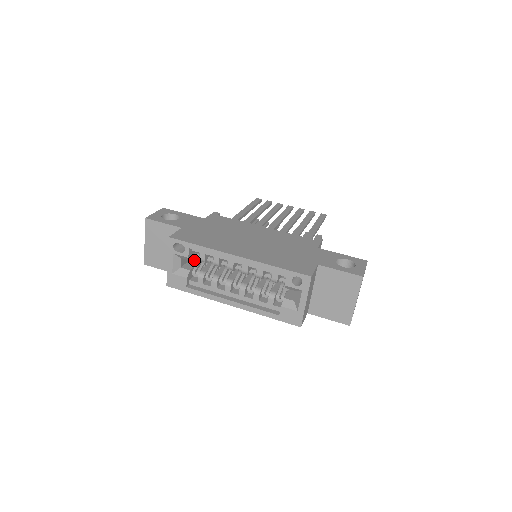
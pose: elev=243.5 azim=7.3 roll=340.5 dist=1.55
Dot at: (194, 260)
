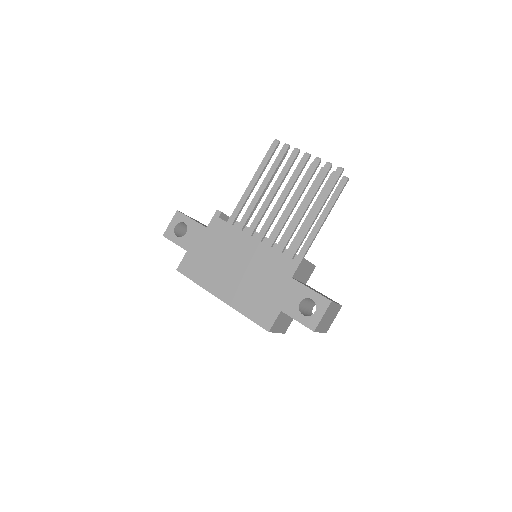
Dot at: occluded
